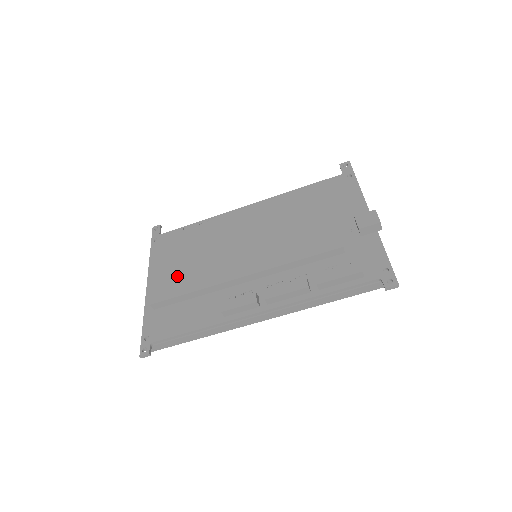
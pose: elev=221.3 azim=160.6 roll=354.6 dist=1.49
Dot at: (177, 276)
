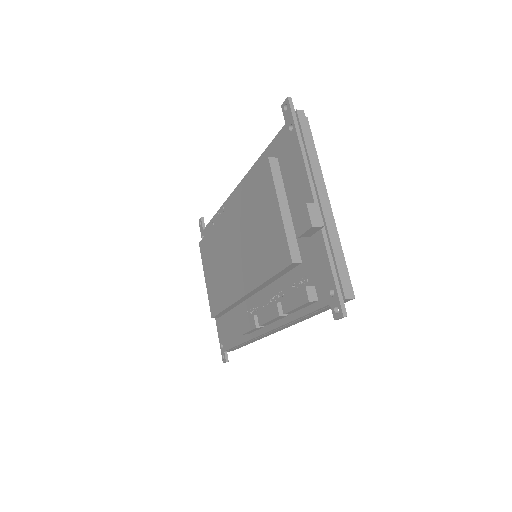
Dot at: (215, 289)
